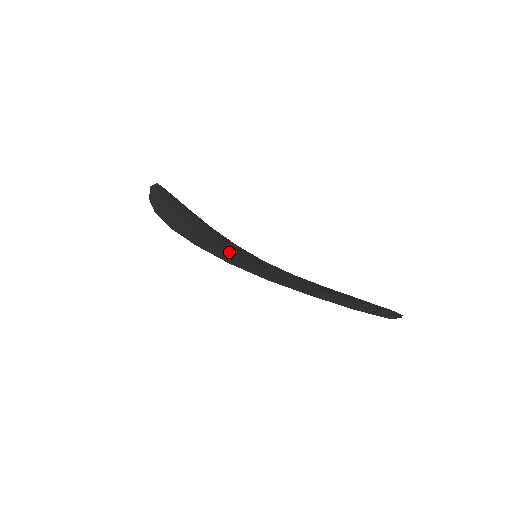
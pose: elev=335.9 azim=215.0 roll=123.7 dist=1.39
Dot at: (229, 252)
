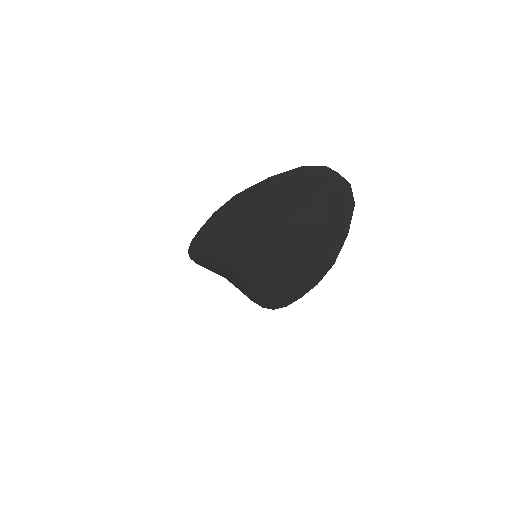
Dot at: (219, 243)
